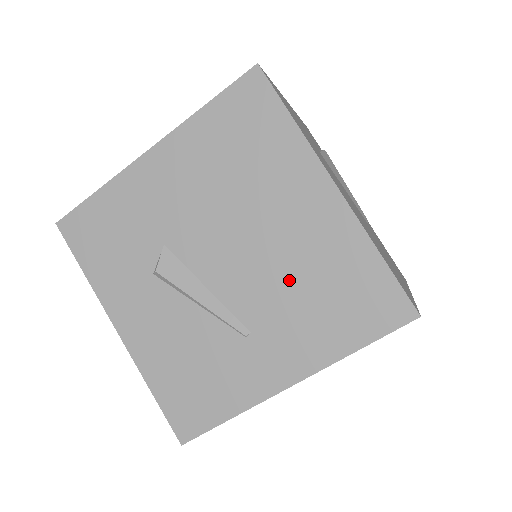
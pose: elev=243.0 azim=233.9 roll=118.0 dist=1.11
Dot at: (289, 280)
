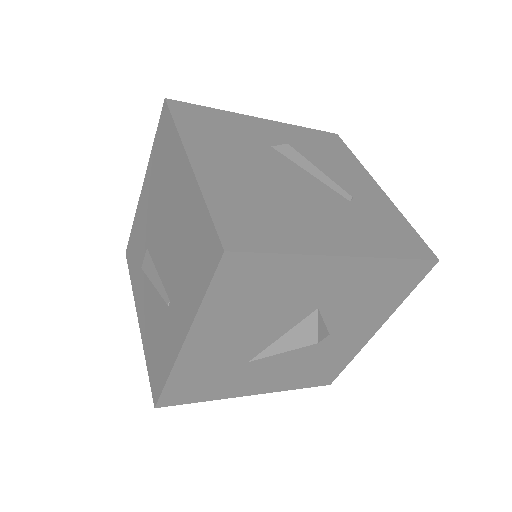
Dot at: (179, 250)
